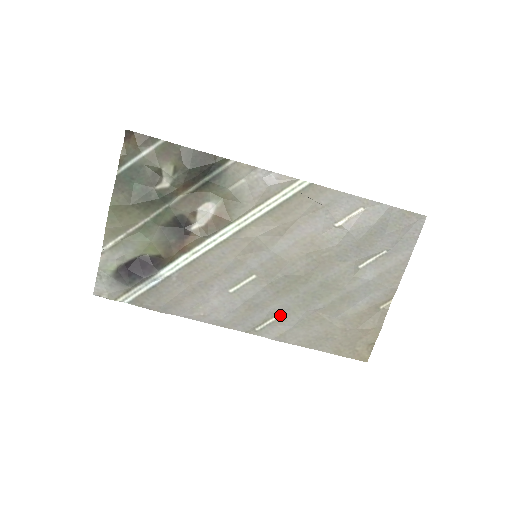
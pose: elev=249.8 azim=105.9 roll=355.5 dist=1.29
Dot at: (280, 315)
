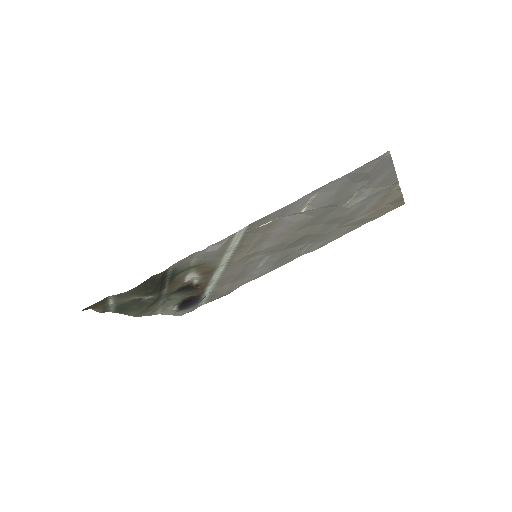
Dot at: (308, 245)
